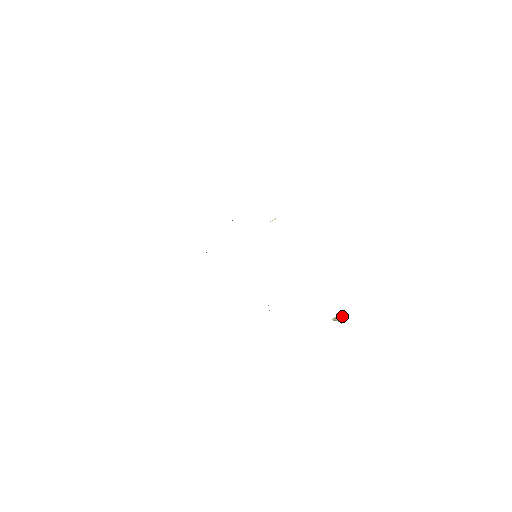
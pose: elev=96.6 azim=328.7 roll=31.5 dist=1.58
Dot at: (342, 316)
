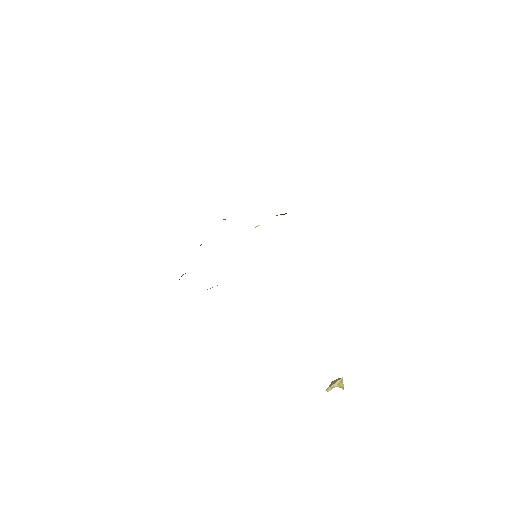
Dot at: occluded
